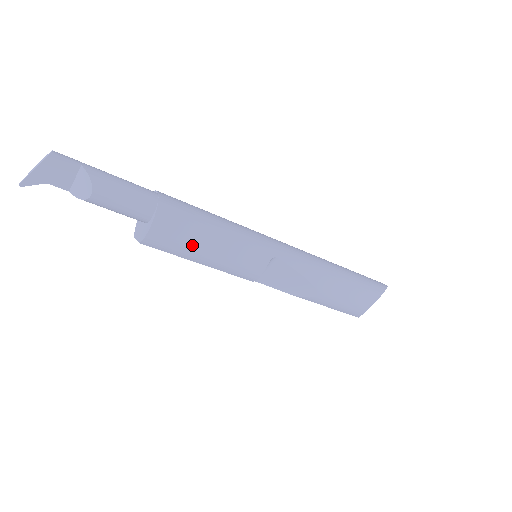
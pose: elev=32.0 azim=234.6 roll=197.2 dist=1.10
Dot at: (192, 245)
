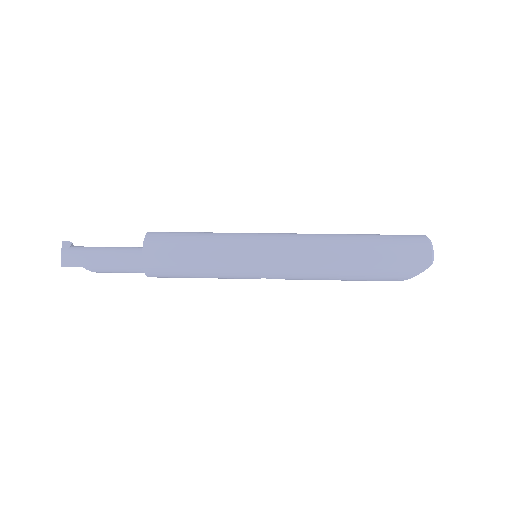
Dot at: occluded
